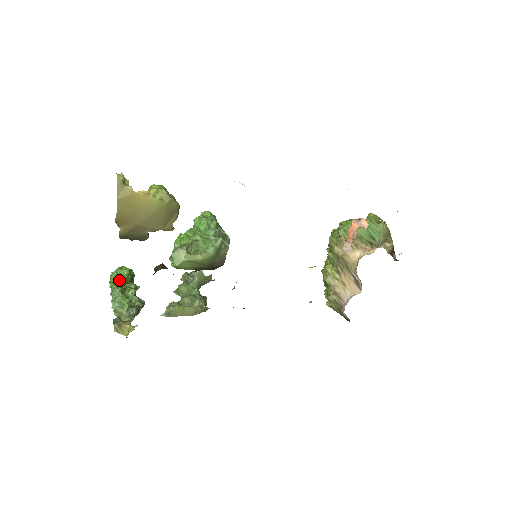
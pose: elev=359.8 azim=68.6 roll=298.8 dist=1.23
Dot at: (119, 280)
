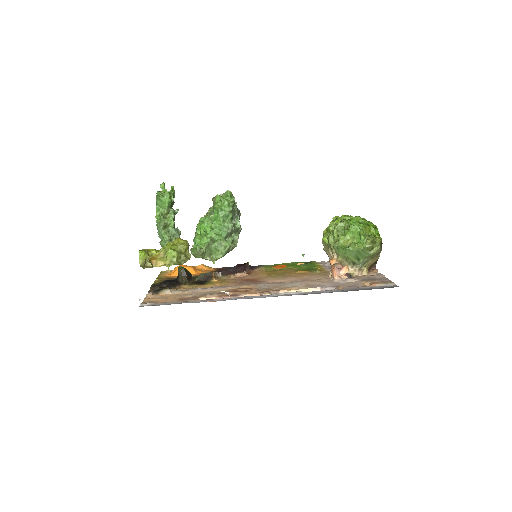
Dot at: (162, 213)
